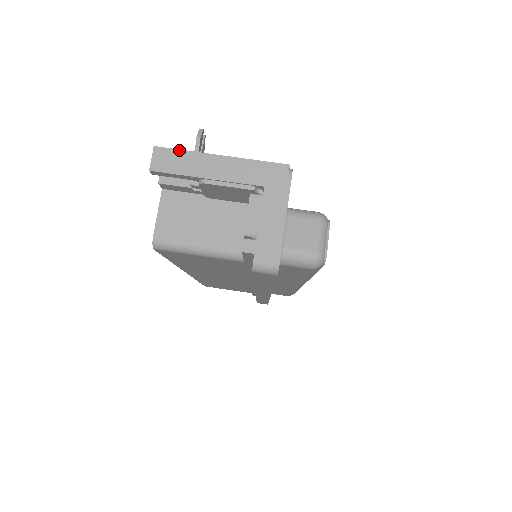
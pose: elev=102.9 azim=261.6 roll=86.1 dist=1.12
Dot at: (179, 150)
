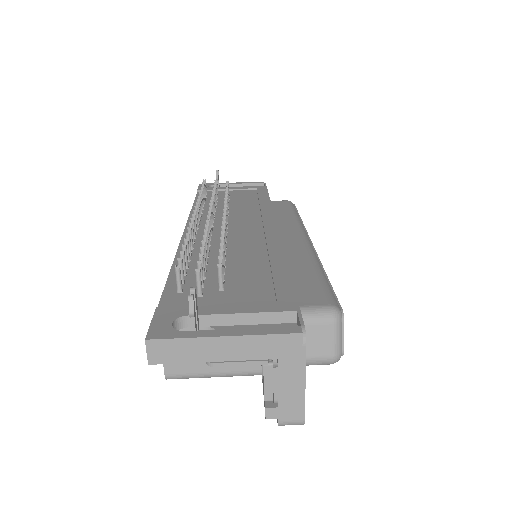
Dot at: (175, 339)
